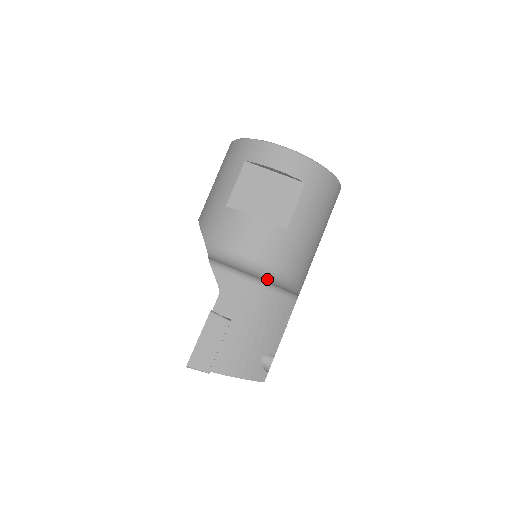
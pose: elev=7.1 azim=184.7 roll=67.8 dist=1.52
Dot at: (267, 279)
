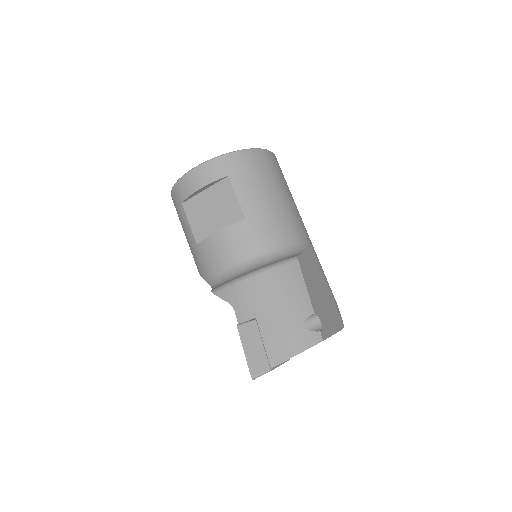
Dot at: (261, 266)
